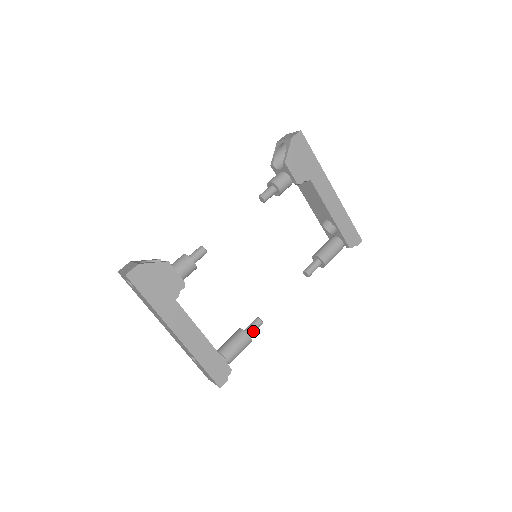
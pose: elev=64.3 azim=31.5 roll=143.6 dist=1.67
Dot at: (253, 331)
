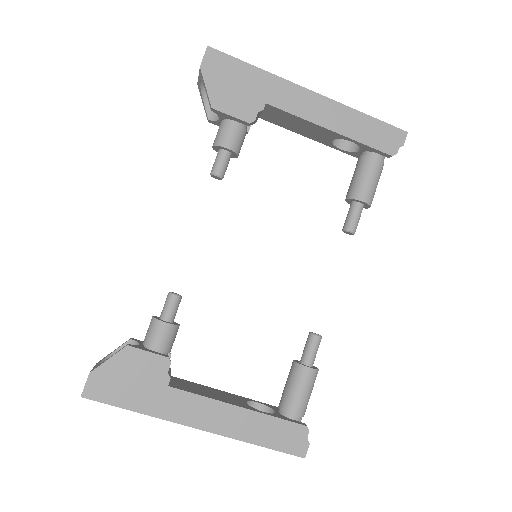
Dot at: (312, 356)
